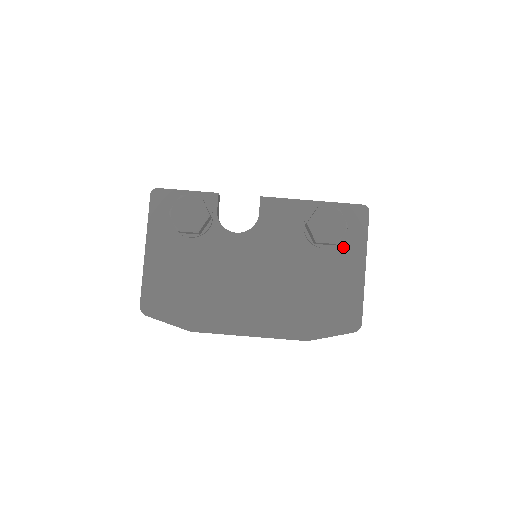
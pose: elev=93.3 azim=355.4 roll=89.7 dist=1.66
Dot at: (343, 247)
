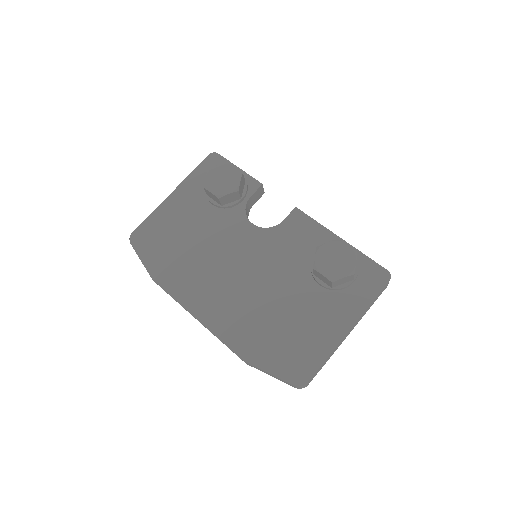
Dot at: (340, 296)
